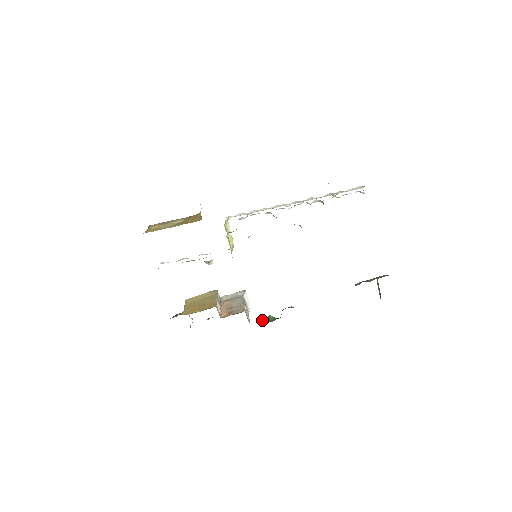
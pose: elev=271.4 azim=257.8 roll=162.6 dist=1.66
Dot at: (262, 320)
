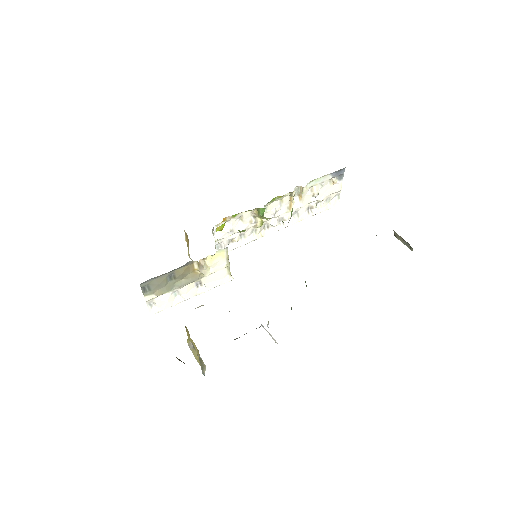
Dot at: occluded
